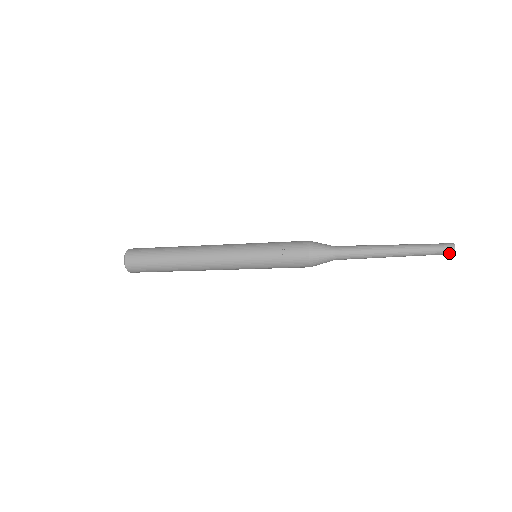
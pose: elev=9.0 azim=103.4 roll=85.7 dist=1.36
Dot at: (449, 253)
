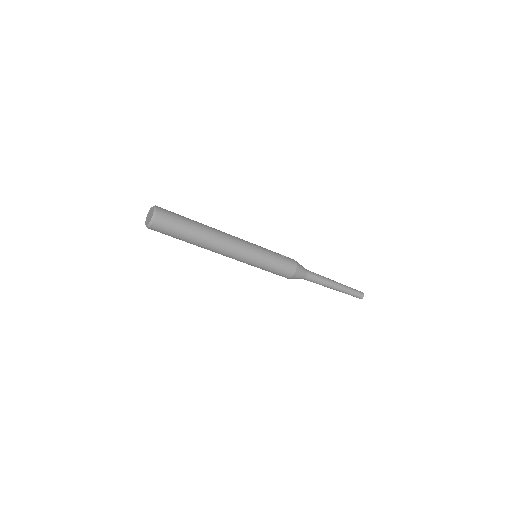
Dot at: (362, 295)
